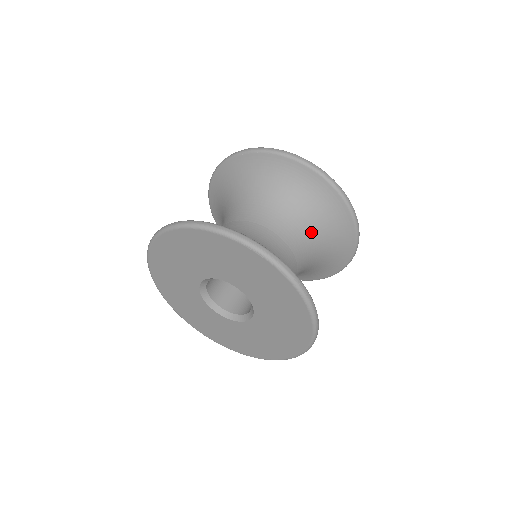
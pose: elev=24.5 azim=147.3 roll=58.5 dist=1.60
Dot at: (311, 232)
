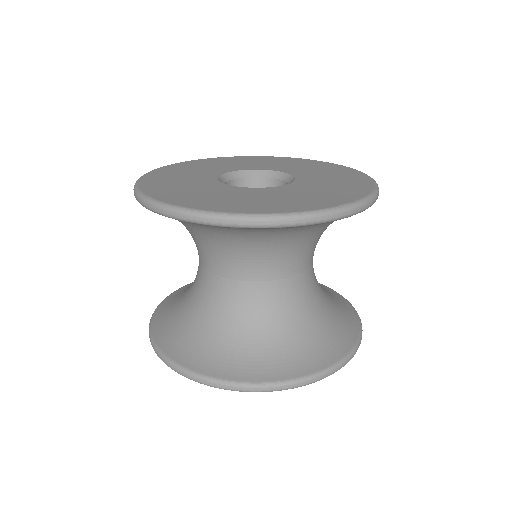
Dot at: (311, 239)
